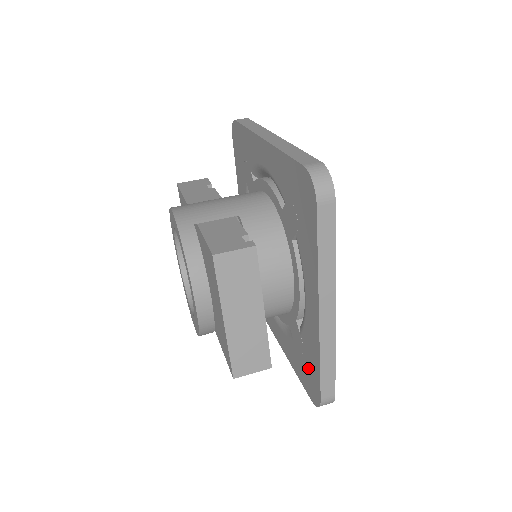
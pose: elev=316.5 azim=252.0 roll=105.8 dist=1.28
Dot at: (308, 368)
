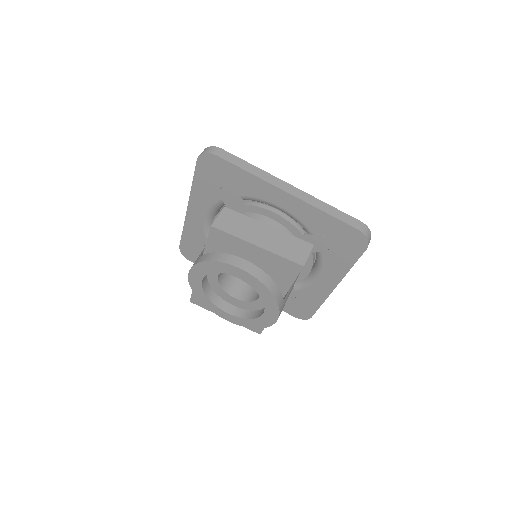
Dot at: (337, 237)
